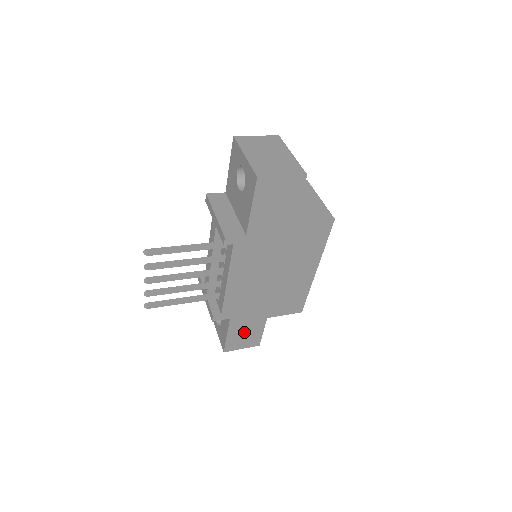
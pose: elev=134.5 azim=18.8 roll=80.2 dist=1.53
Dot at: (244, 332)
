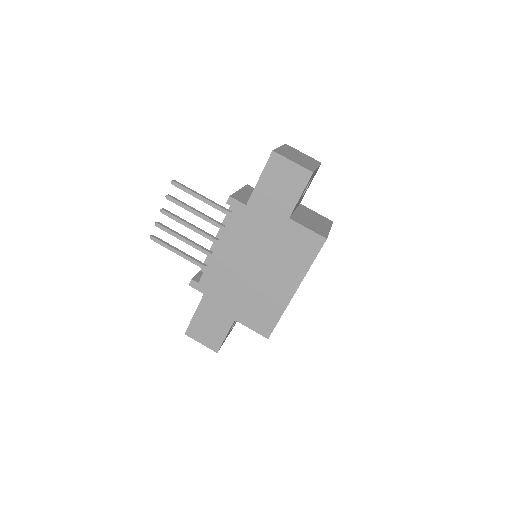
Dot at: (210, 322)
